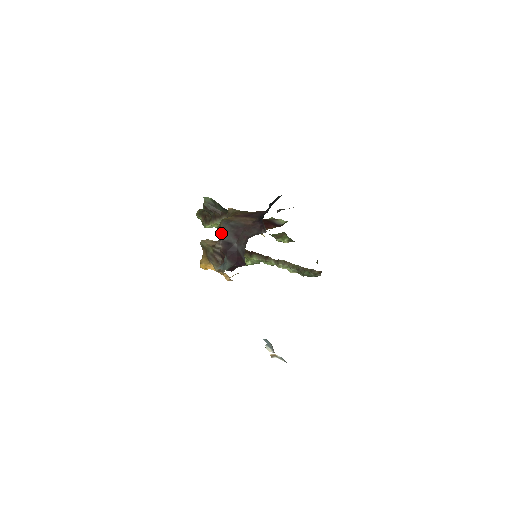
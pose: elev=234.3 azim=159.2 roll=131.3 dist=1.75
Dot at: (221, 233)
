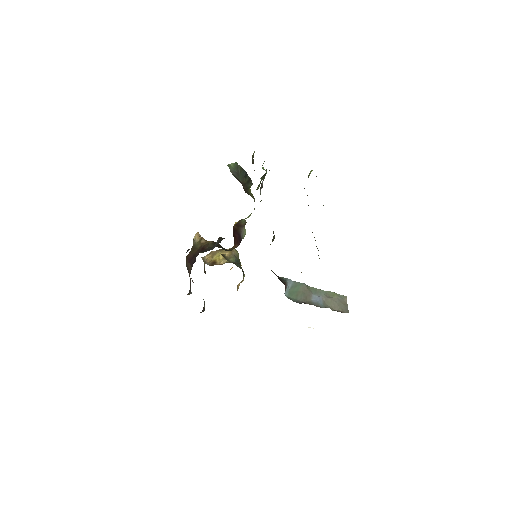
Dot at: occluded
